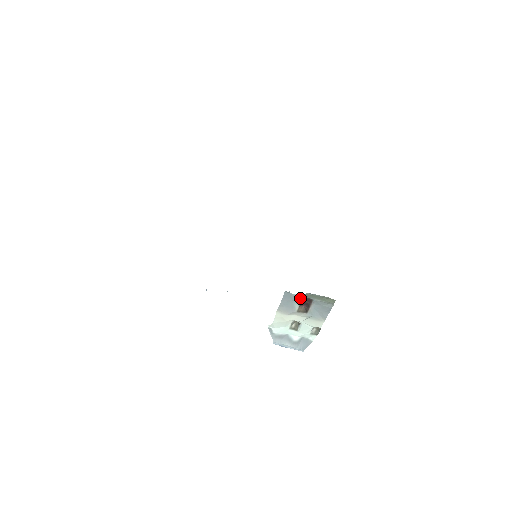
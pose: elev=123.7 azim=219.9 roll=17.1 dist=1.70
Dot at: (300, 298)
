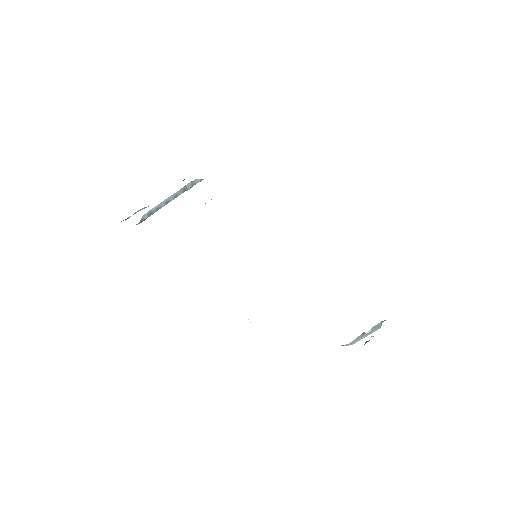
Dot at: occluded
